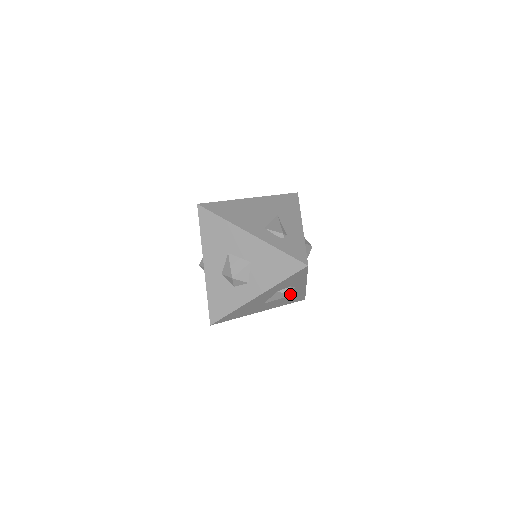
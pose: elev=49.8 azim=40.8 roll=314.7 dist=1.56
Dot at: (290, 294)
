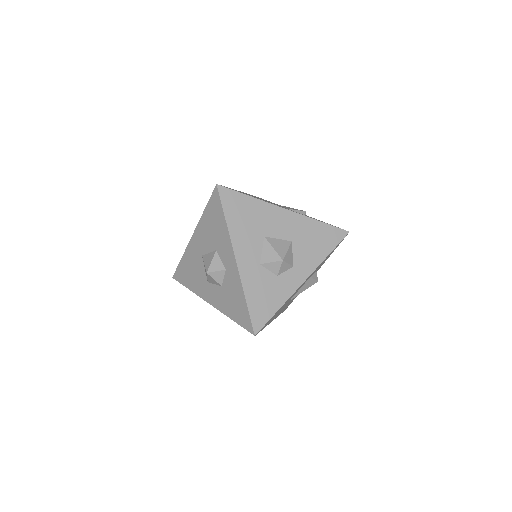
Dot at: (317, 280)
